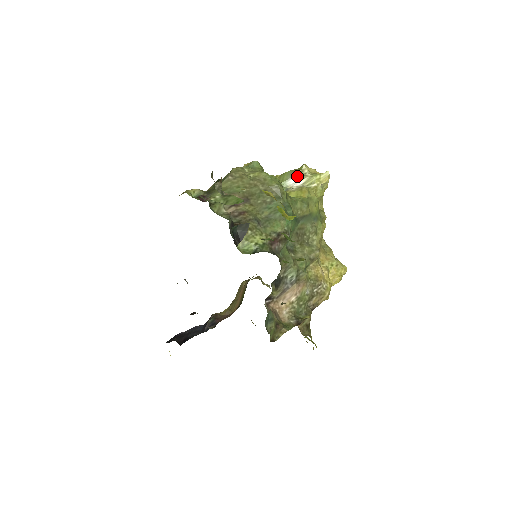
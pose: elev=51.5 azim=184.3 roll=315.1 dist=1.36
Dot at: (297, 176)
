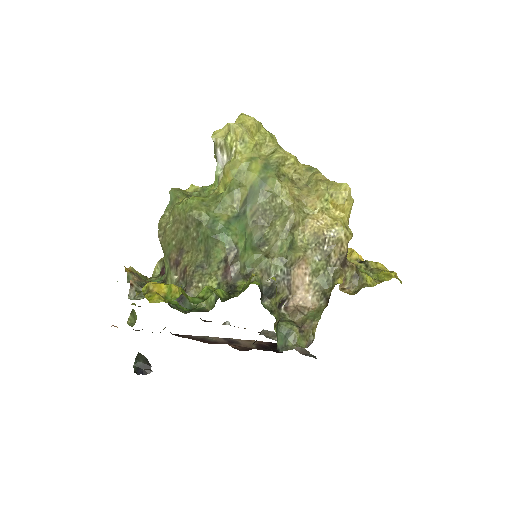
Dot at: (218, 153)
